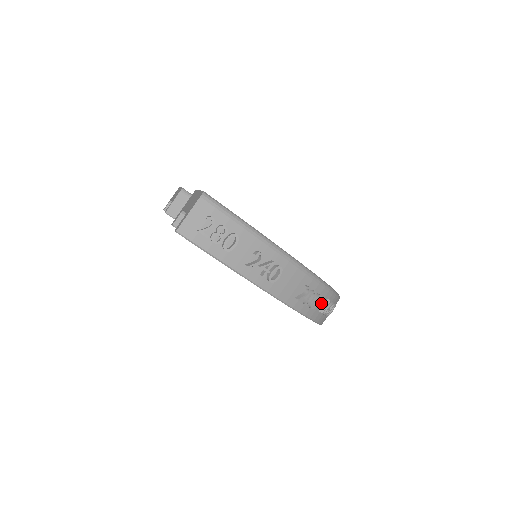
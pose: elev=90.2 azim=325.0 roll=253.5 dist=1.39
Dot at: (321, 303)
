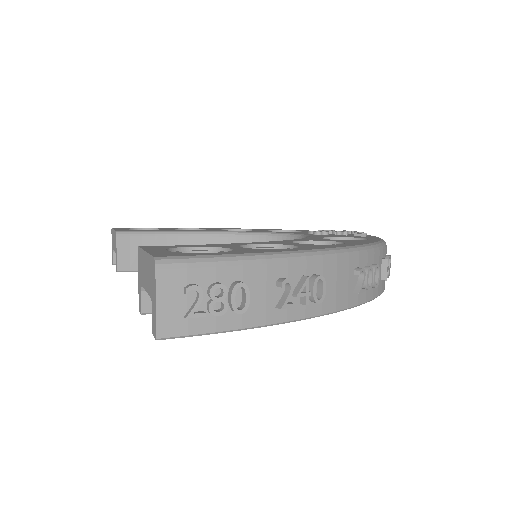
Dot at: occluded
